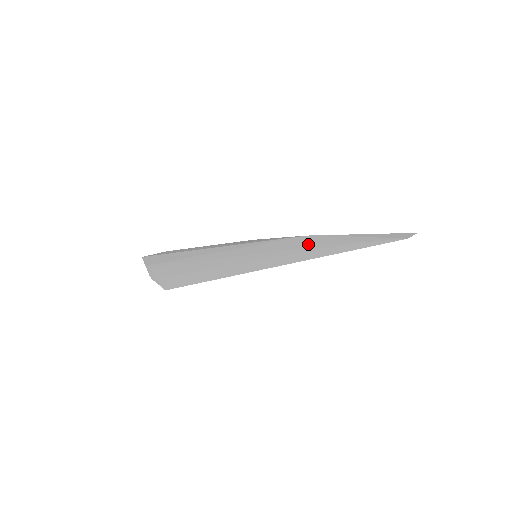
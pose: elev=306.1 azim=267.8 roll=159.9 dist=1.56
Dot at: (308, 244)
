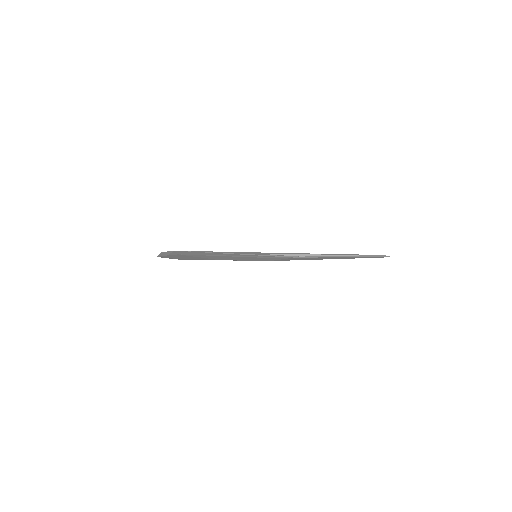
Dot at: occluded
